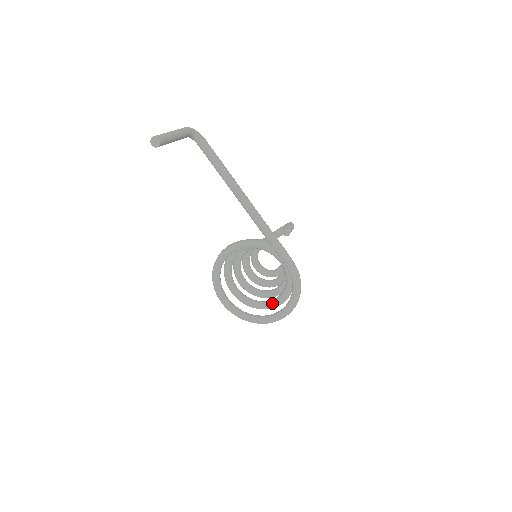
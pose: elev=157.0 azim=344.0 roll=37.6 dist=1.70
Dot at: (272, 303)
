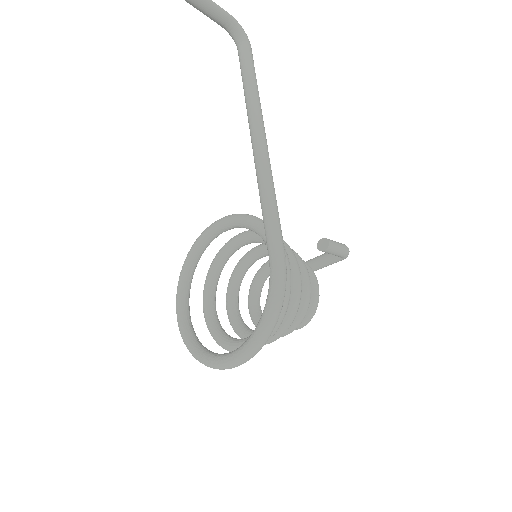
Dot at: (240, 341)
